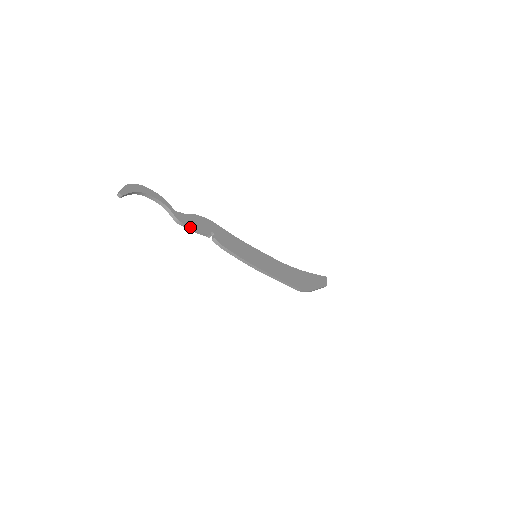
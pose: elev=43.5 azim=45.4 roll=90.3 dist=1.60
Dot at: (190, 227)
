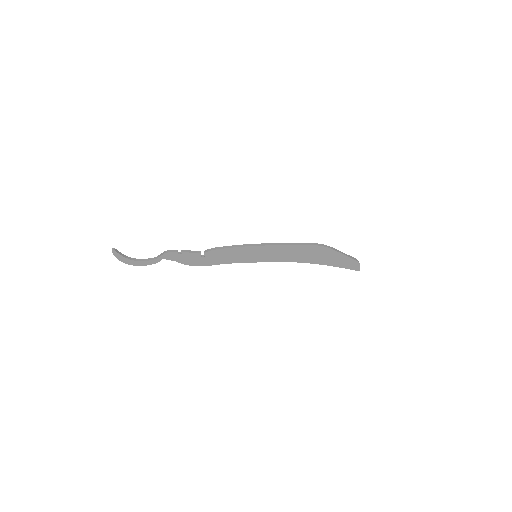
Dot at: (180, 253)
